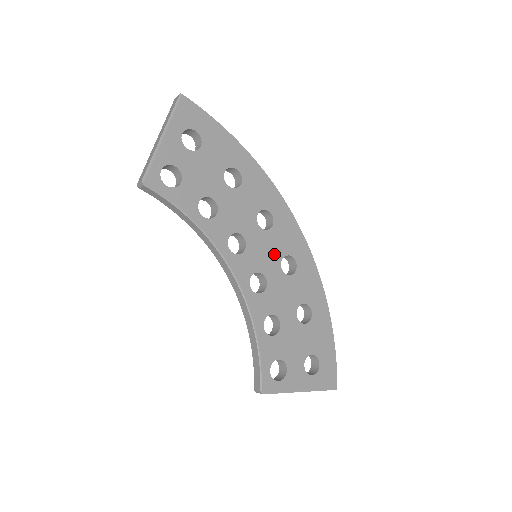
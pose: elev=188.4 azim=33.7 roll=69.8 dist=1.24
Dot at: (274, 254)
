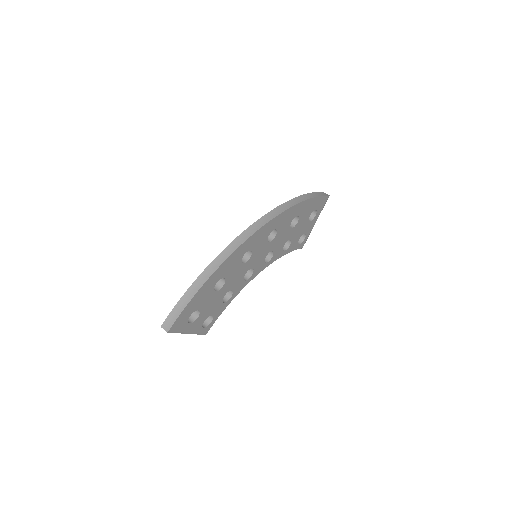
Dot at: (263, 248)
